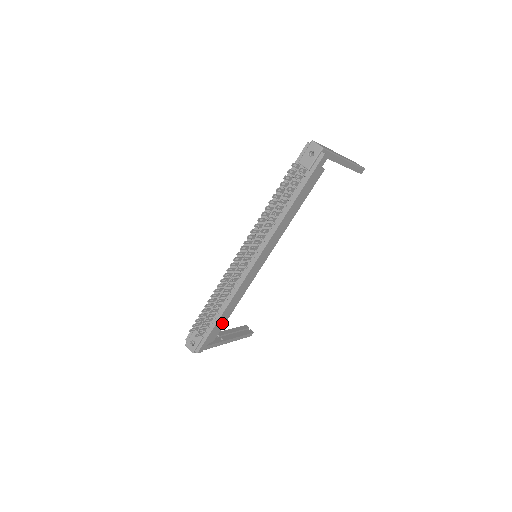
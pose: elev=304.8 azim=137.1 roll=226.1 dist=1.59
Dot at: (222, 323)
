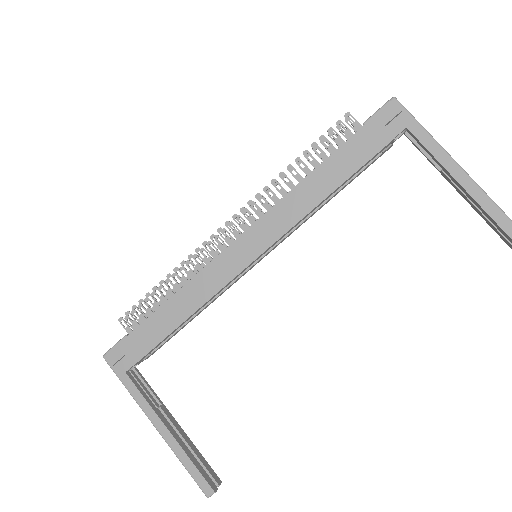
Dot at: (158, 333)
